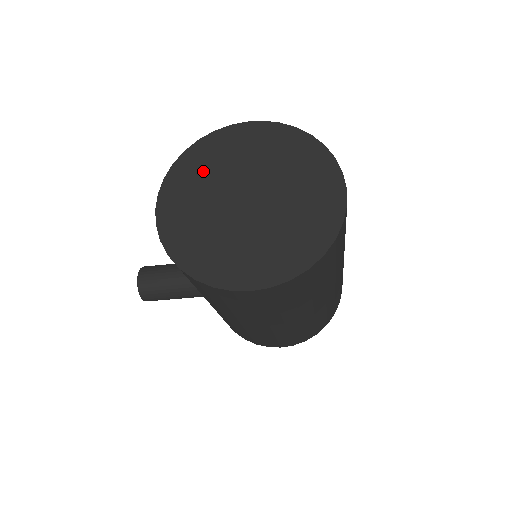
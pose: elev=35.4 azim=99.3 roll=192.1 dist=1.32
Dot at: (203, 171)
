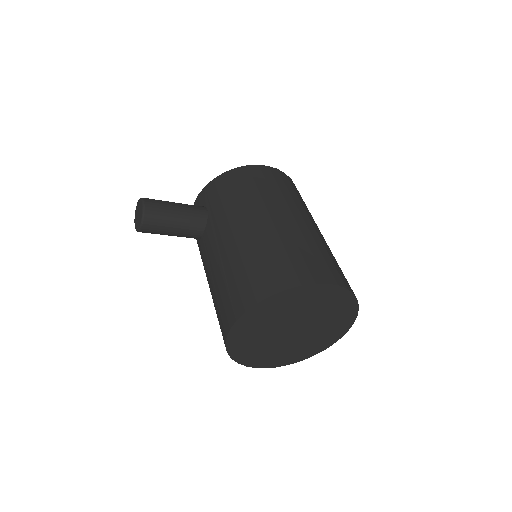
Dot at: (277, 311)
